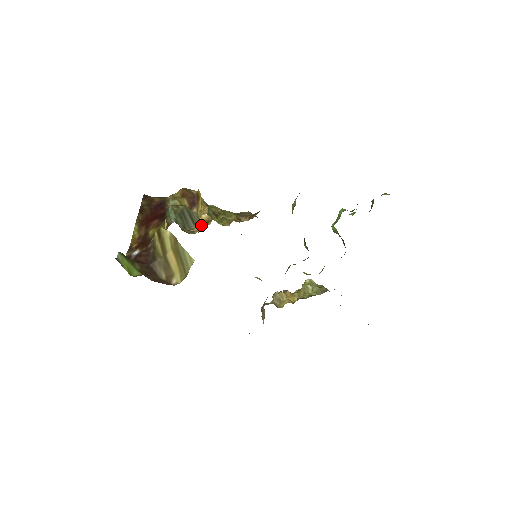
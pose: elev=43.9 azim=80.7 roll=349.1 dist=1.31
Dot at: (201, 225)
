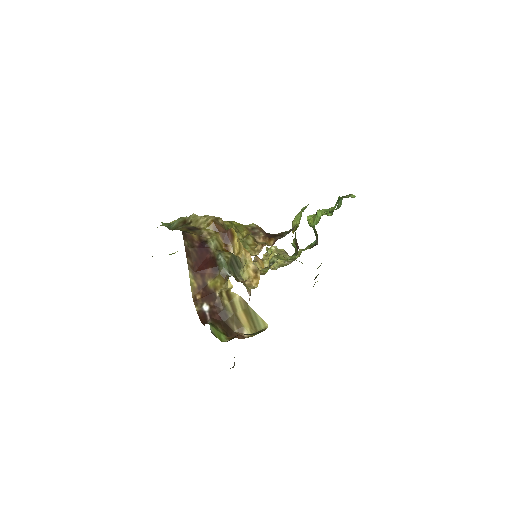
Dot at: (251, 275)
